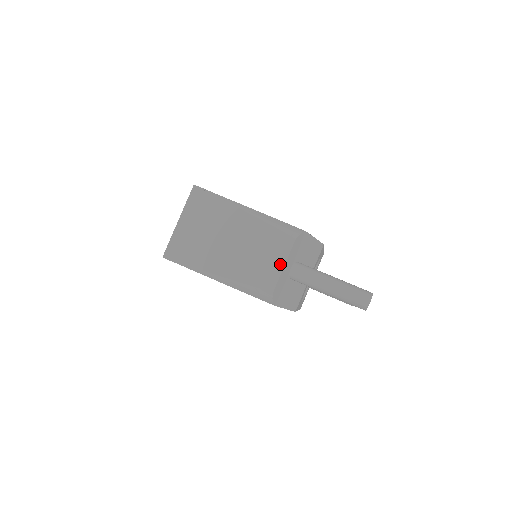
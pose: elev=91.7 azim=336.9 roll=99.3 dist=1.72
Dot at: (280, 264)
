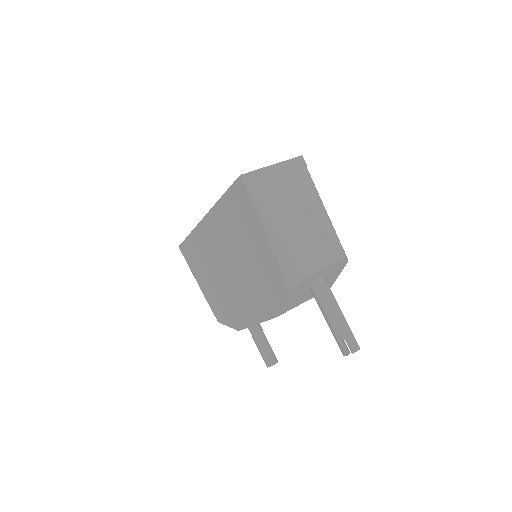
Dot at: (323, 264)
